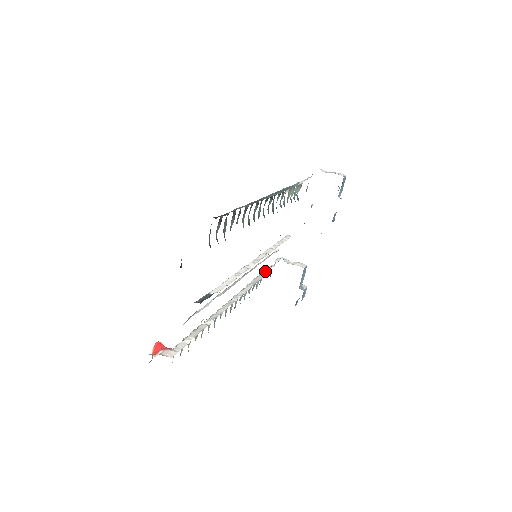
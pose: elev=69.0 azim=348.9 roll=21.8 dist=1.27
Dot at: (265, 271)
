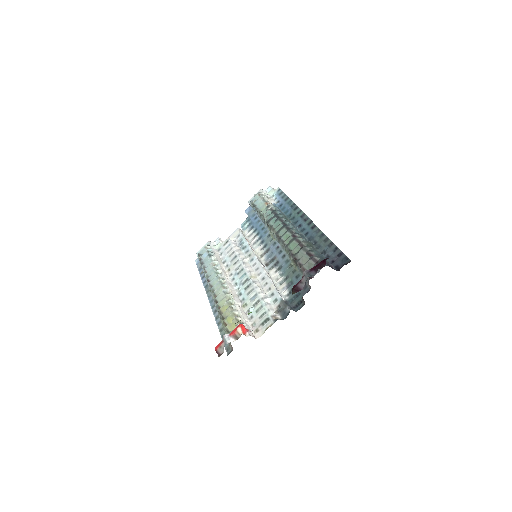
Dot at: (213, 248)
